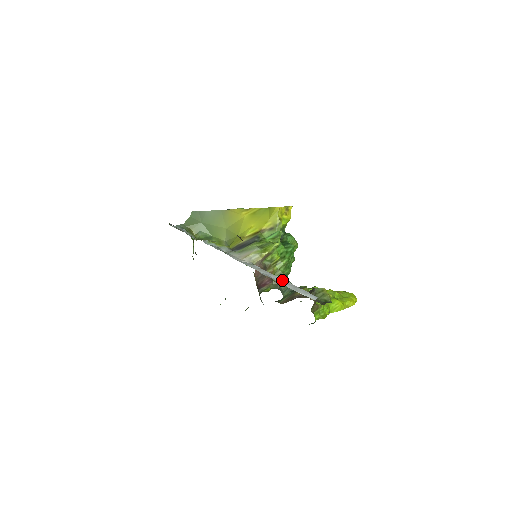
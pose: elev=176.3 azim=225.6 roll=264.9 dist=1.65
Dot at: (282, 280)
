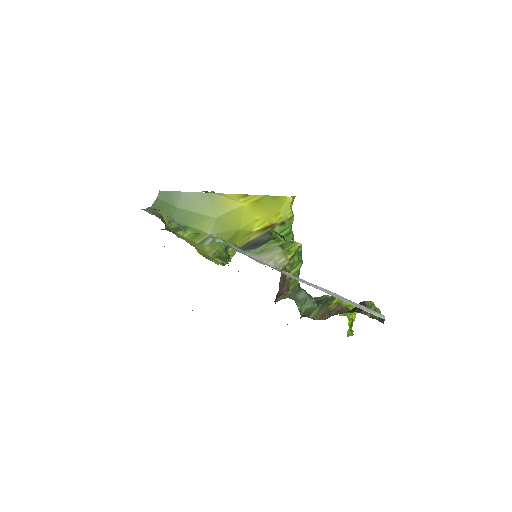
Dot at: (331, 292)
